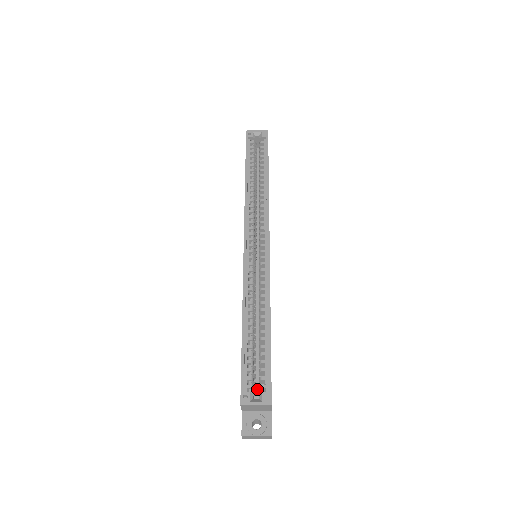
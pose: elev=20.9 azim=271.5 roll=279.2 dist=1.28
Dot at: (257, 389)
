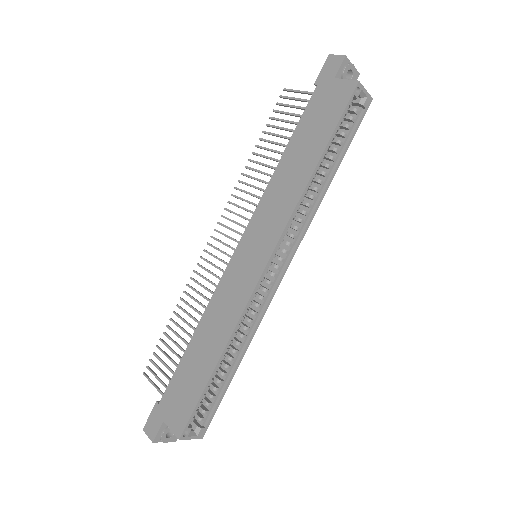
Dot at: occluded
